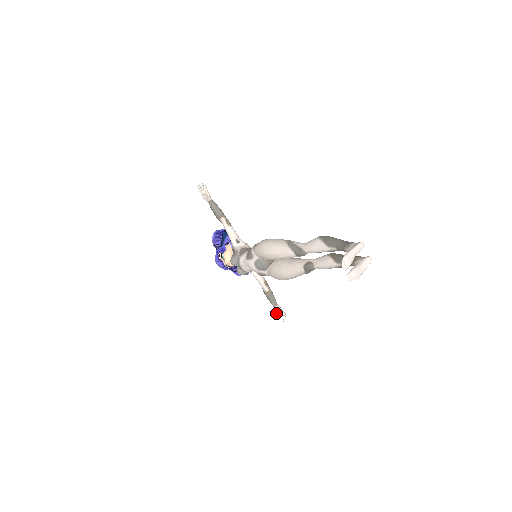
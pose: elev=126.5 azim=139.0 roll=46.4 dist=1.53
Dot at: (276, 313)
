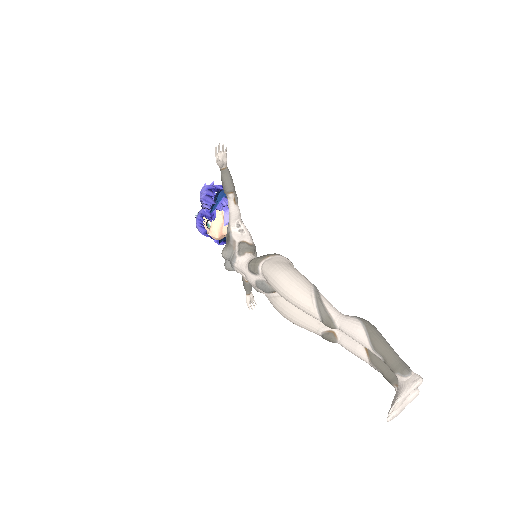
Dot at: (247, 302)
